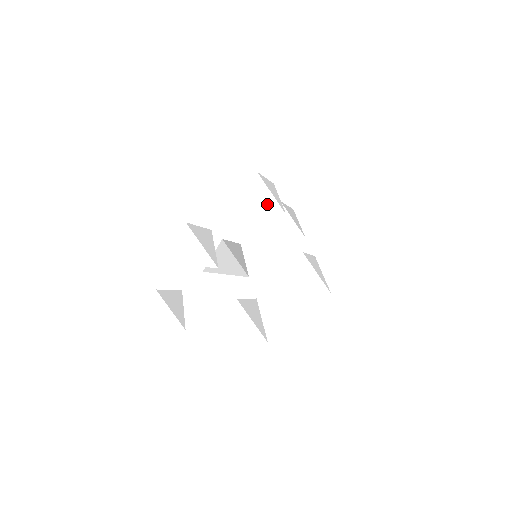
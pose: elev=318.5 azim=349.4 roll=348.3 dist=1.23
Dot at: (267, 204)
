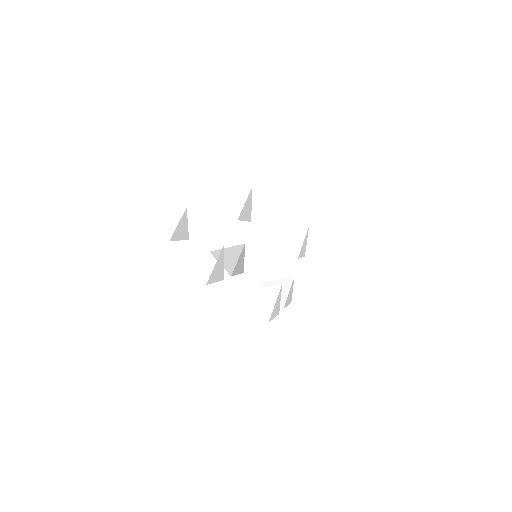
Dot at: (294, 245)
